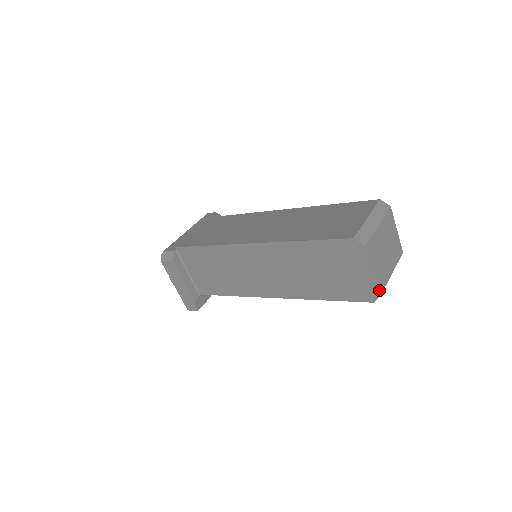
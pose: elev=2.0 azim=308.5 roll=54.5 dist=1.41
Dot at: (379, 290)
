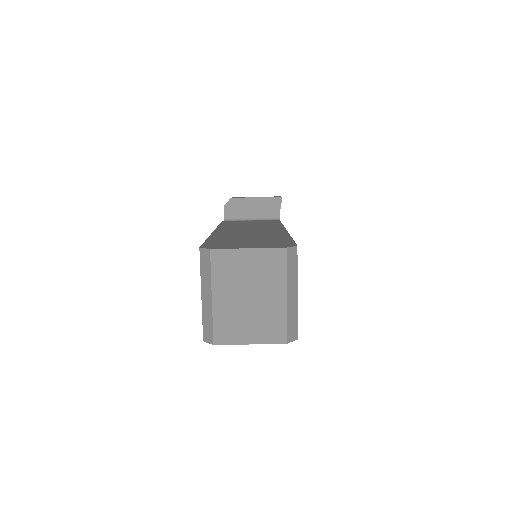
Dot at: (279, 343)
